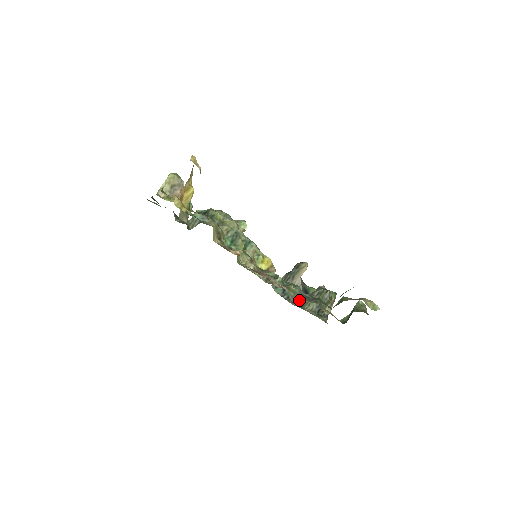
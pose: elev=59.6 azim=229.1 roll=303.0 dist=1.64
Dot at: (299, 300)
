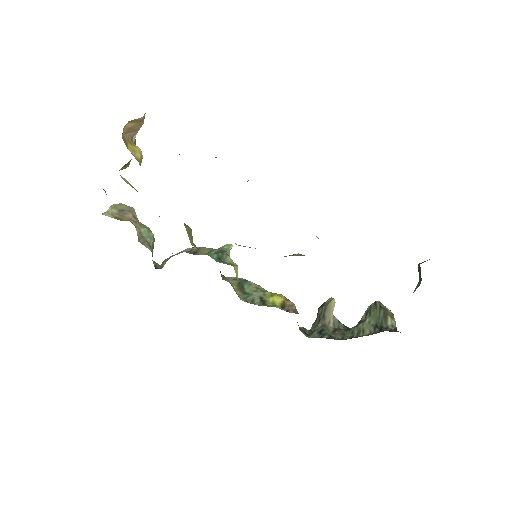
Dot at: (347, 335)
